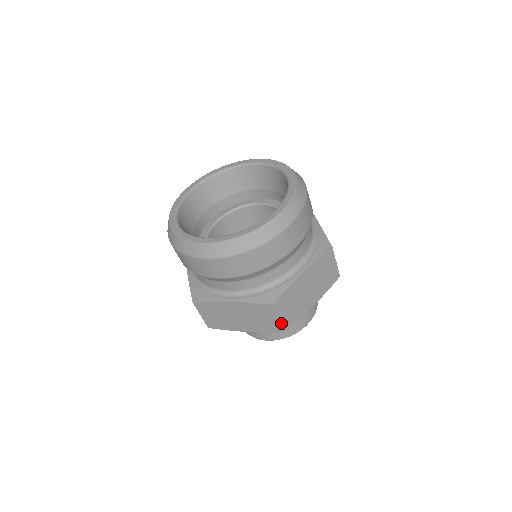
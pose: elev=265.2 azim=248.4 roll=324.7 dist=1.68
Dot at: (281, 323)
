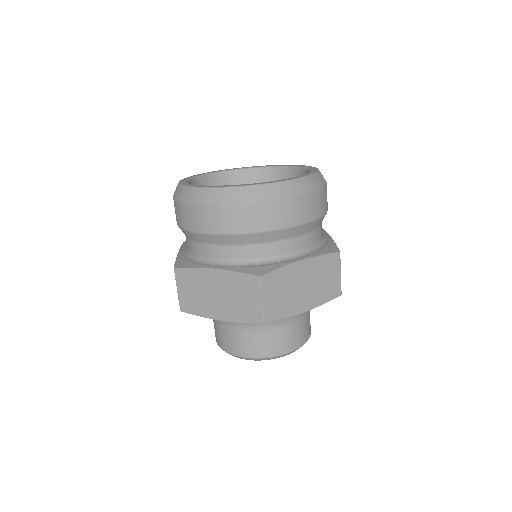
Dot at: (263, 308)
